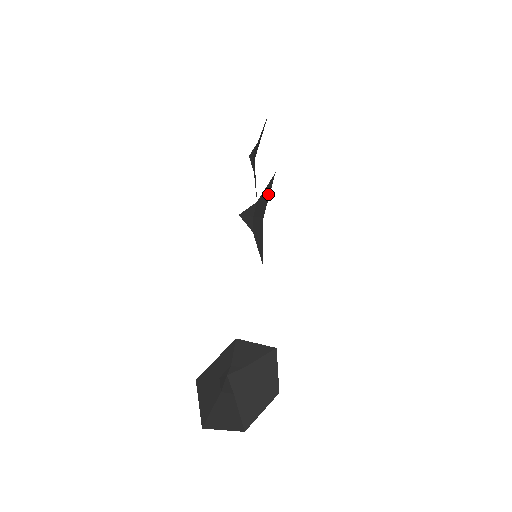
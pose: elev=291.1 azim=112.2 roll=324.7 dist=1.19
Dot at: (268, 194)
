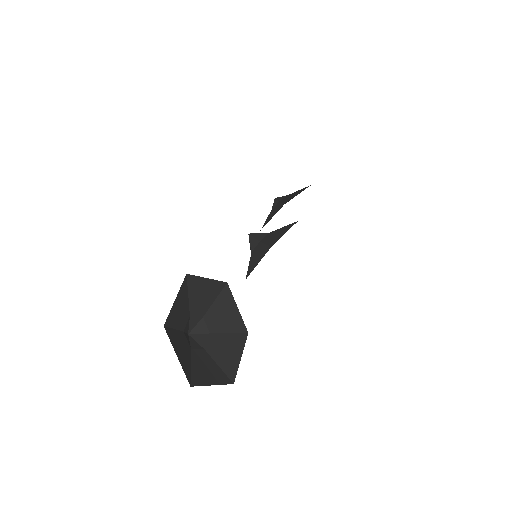
Dot at: (260, 259)
